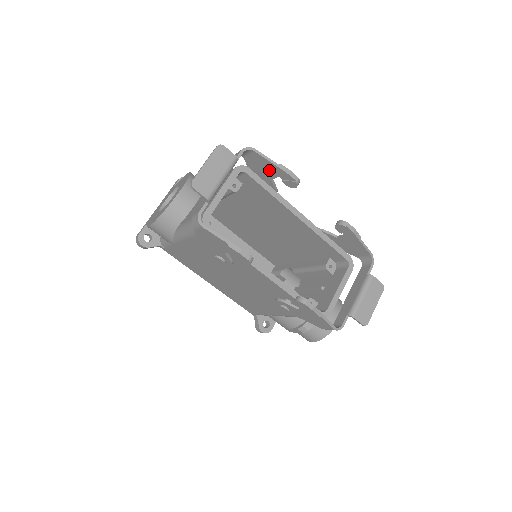
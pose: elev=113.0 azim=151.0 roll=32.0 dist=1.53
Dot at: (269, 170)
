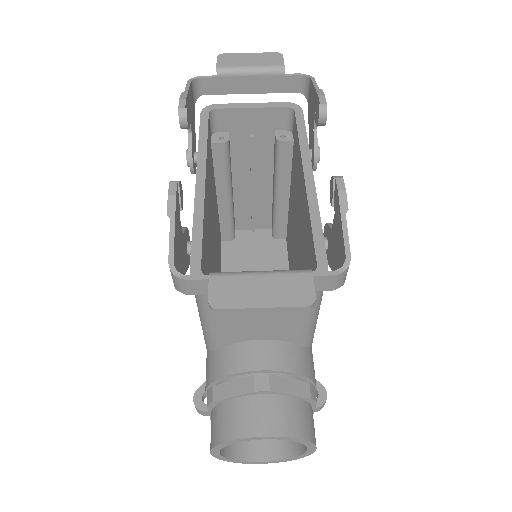
Dot at: (313, 107)
